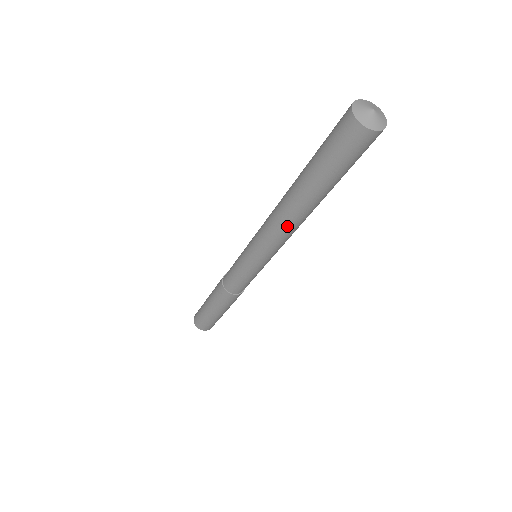
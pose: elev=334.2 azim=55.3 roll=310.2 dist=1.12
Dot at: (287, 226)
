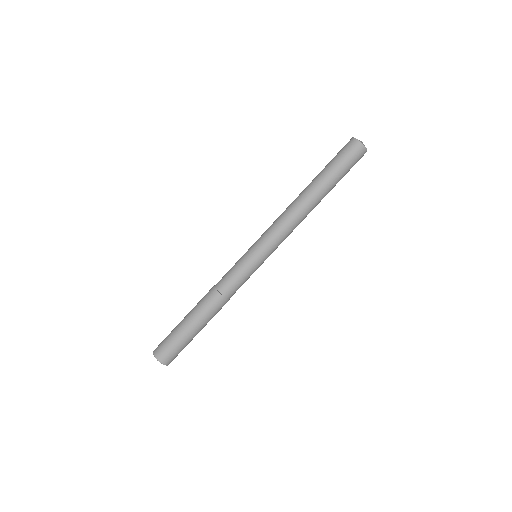
Dot at: (299, 214)
